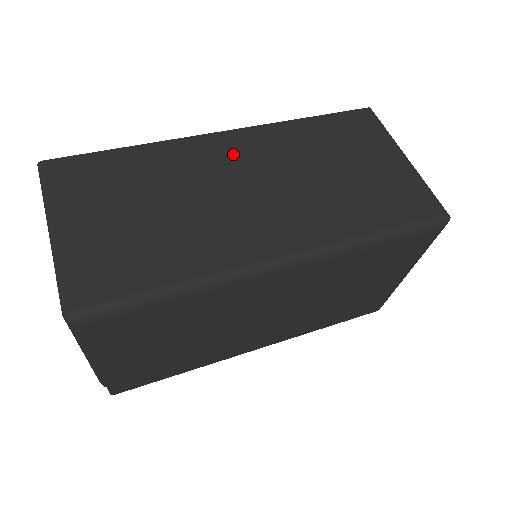
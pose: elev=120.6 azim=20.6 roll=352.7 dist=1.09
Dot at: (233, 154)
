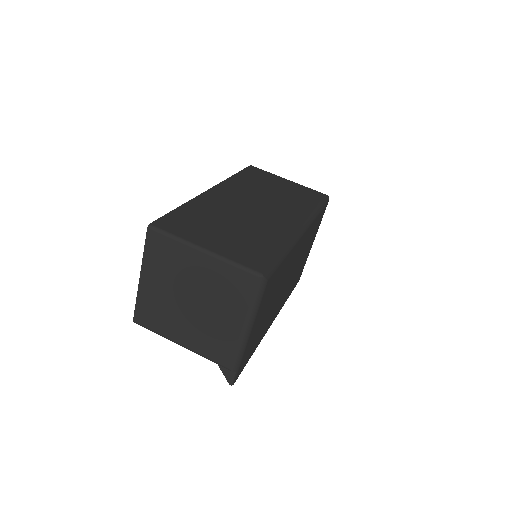
Dot at: (229, 196)
